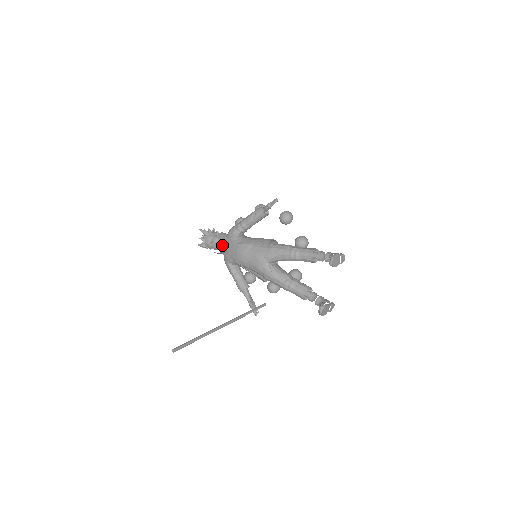
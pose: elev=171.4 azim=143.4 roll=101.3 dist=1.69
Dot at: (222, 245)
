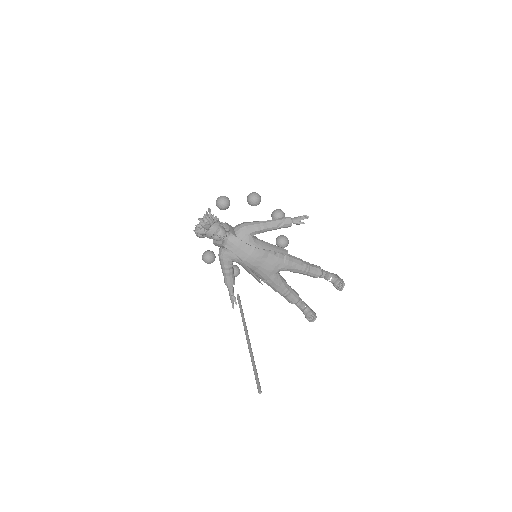
Dot at: (226, 239)
